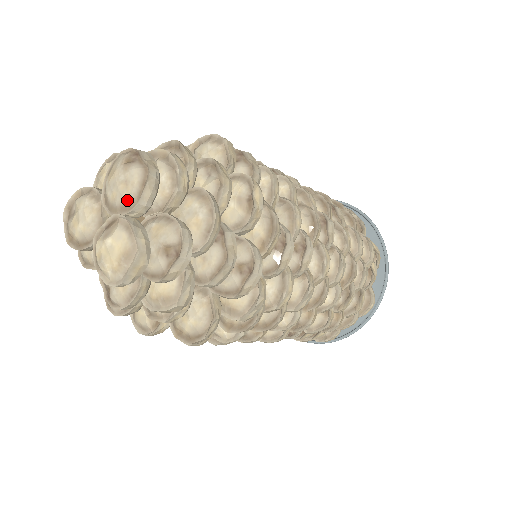
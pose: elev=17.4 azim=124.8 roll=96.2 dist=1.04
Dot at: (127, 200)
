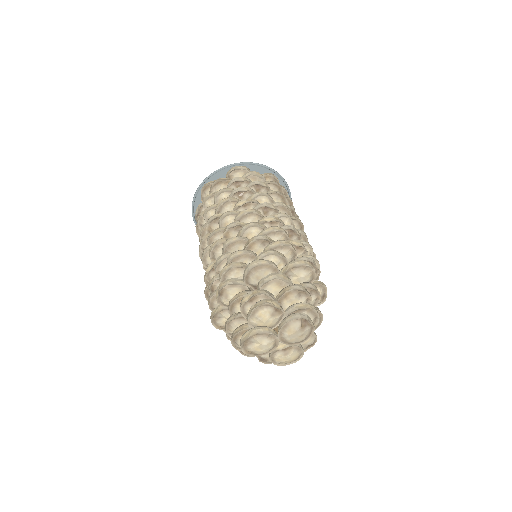
Dot at: (301, 341)
